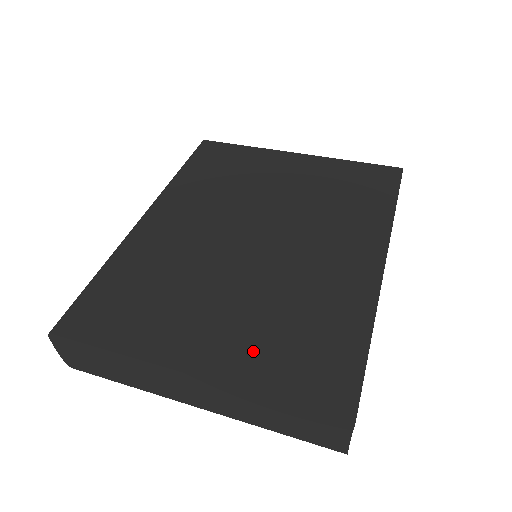
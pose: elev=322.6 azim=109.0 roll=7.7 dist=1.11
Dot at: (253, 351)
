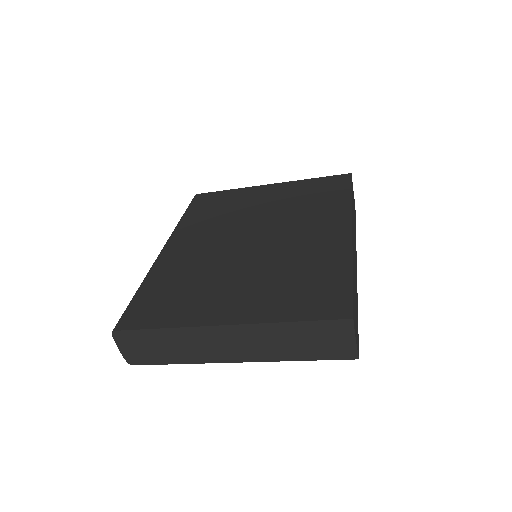
Dot at: (268, 301)
